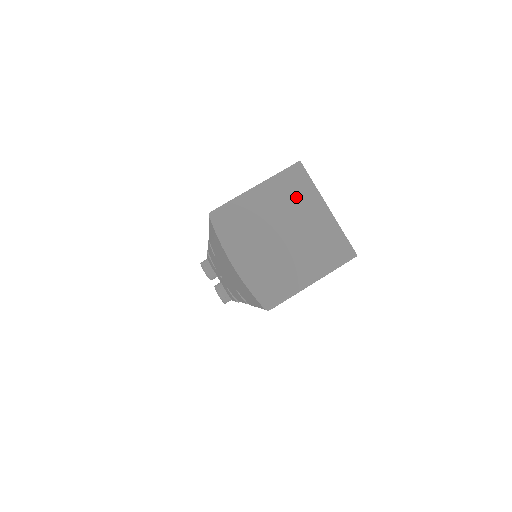
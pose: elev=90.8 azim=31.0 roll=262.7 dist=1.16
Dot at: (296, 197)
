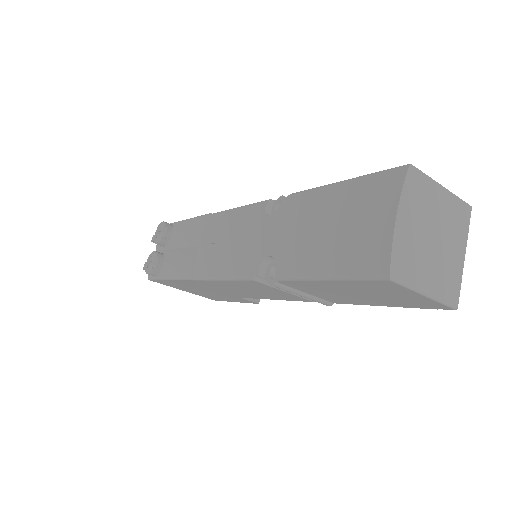
Dot at: (456, 224)
